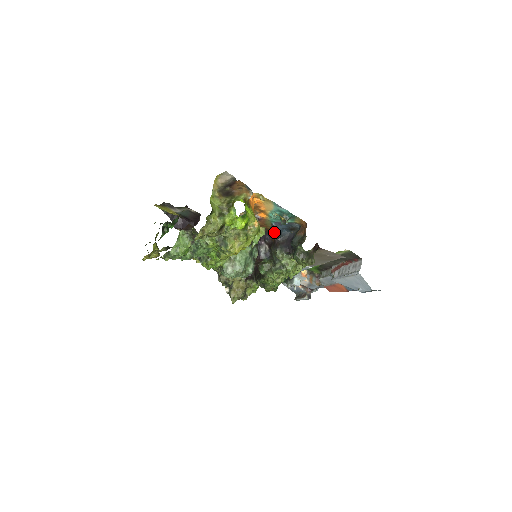
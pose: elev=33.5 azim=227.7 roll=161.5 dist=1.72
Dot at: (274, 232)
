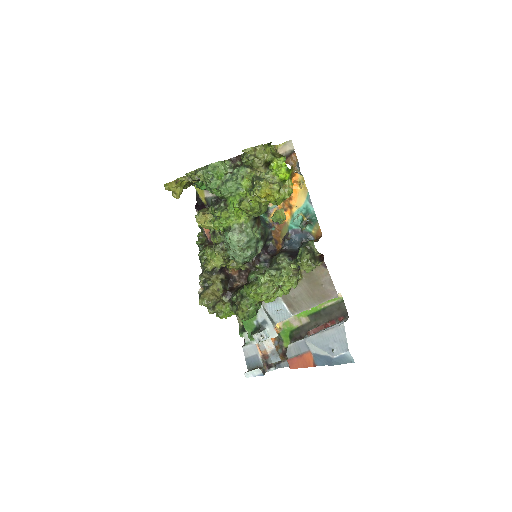
Dot at: (286, 238)
